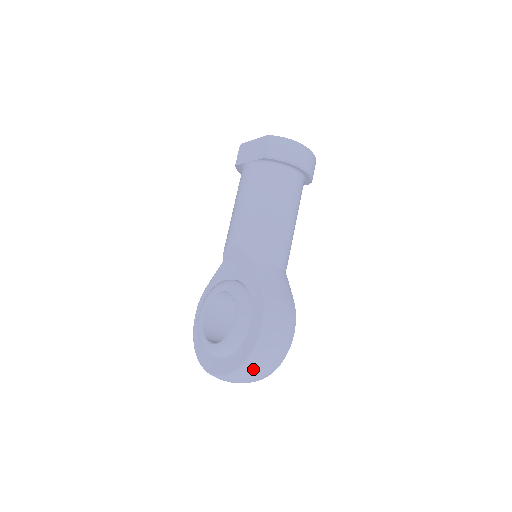
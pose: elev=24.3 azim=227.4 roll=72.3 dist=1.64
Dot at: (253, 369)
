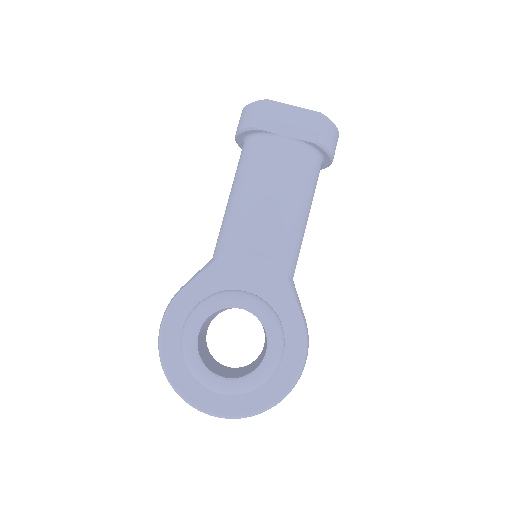
Dot at: occluded
